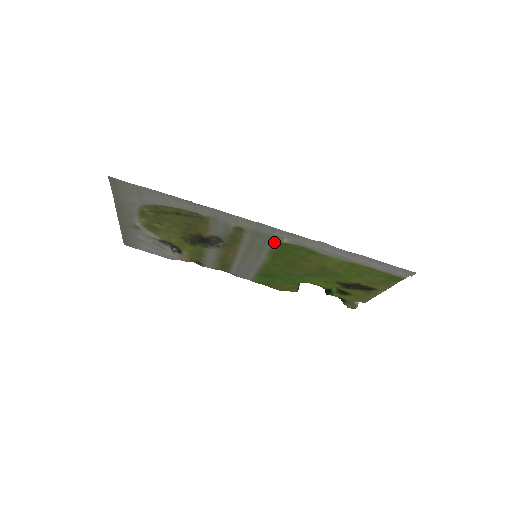
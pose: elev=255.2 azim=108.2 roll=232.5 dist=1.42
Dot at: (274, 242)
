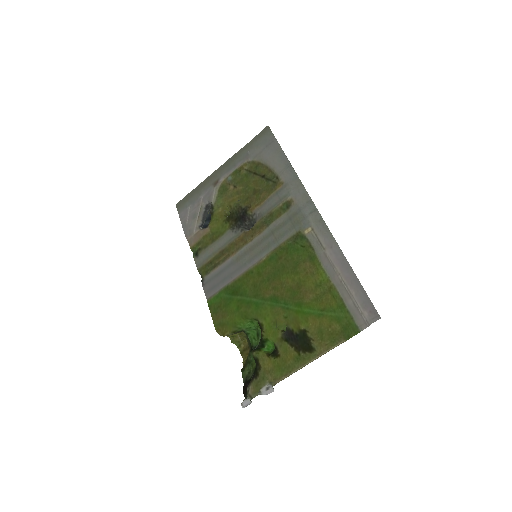
Dot at: (296, 232)
